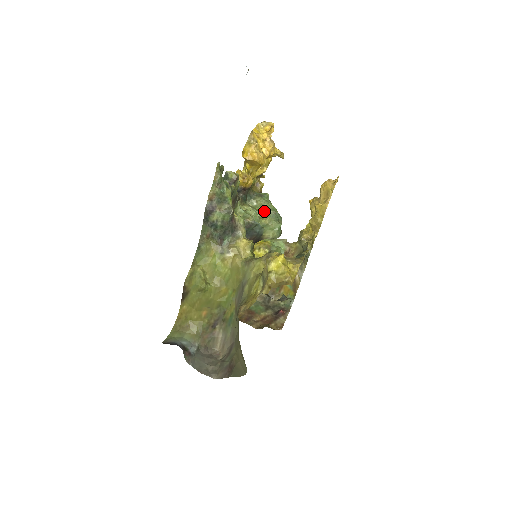
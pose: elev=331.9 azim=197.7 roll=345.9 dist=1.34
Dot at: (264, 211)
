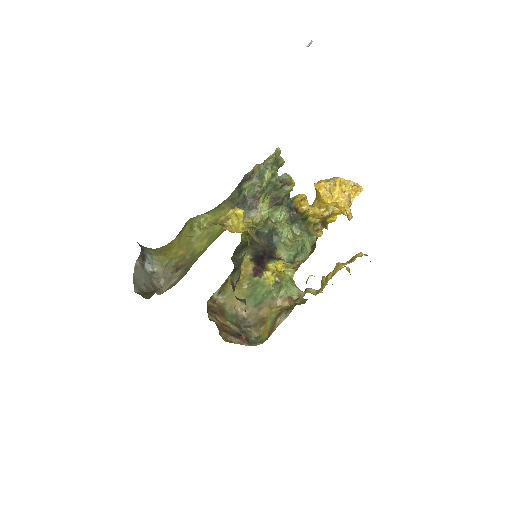
Dot at: (297, 240)
